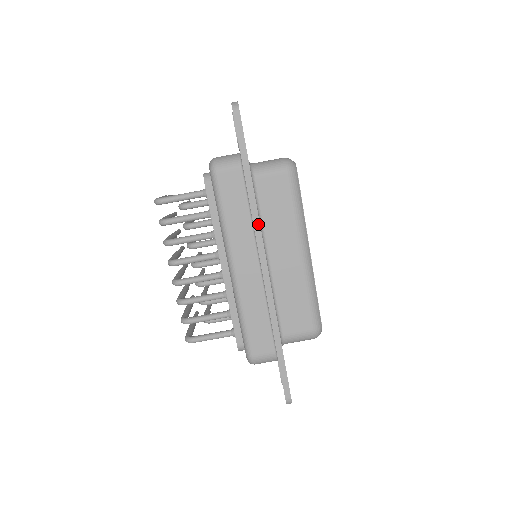
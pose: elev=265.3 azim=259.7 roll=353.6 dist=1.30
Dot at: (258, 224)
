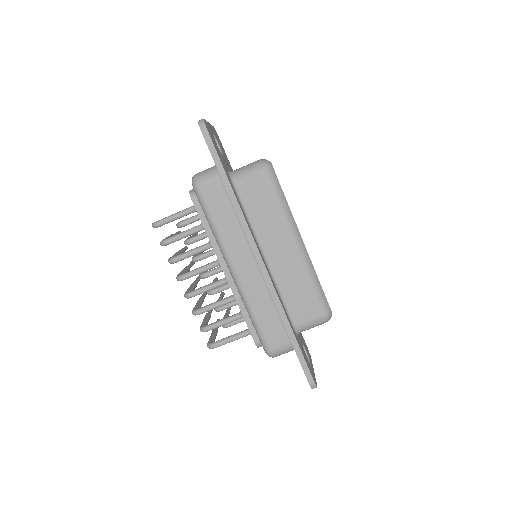
Dot at: (246, 226)
